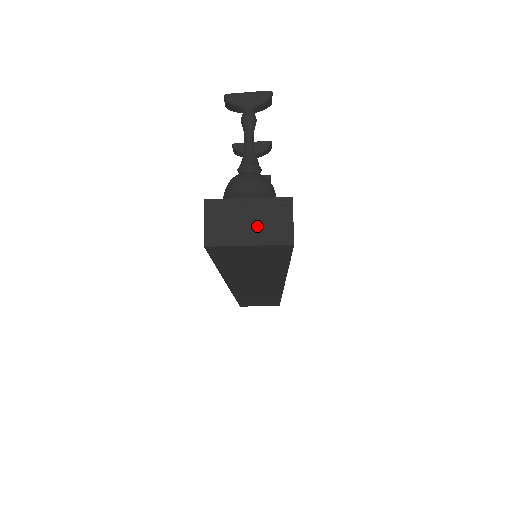
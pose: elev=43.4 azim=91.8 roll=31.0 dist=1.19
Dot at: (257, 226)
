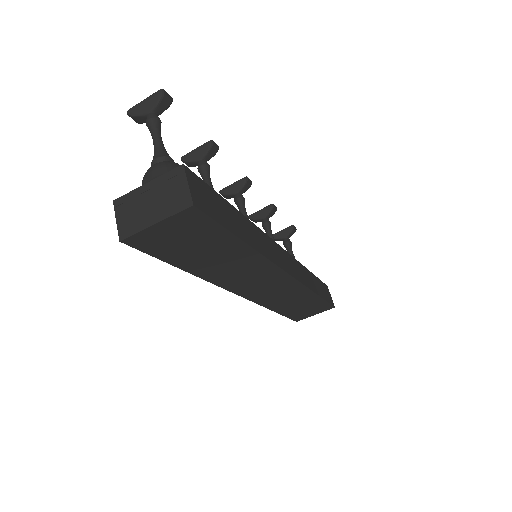
Dot at: (159, 203)
